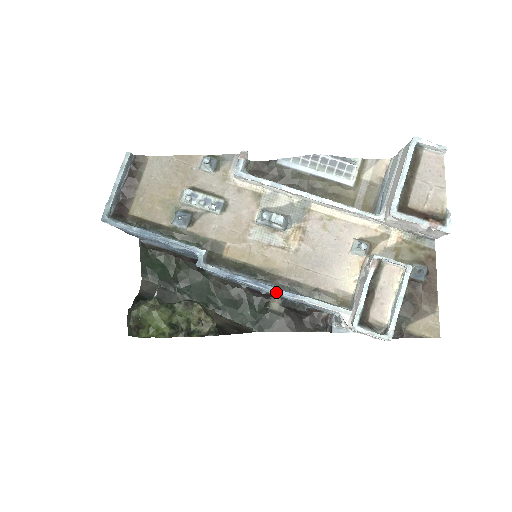
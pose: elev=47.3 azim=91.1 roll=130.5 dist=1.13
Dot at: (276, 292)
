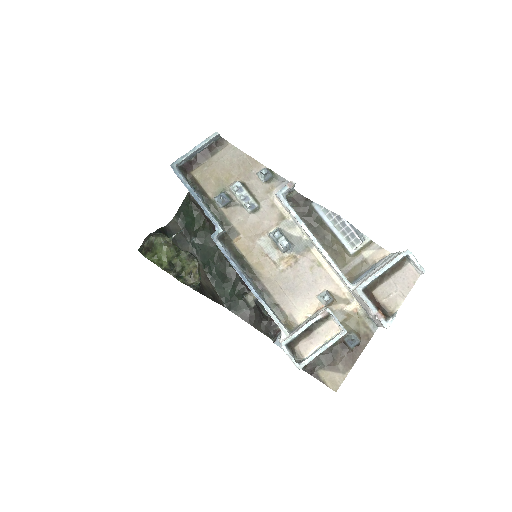
Dot at: (250, 288)
